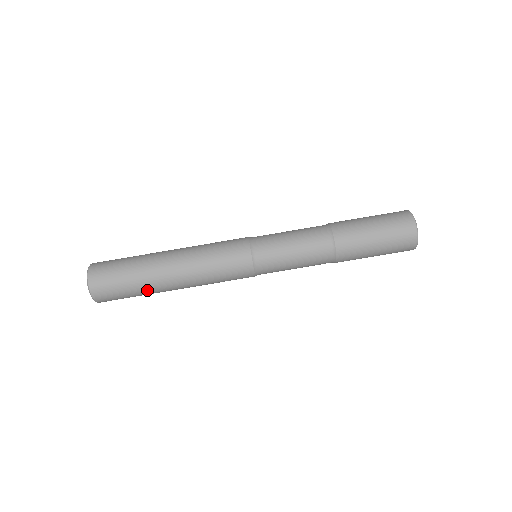
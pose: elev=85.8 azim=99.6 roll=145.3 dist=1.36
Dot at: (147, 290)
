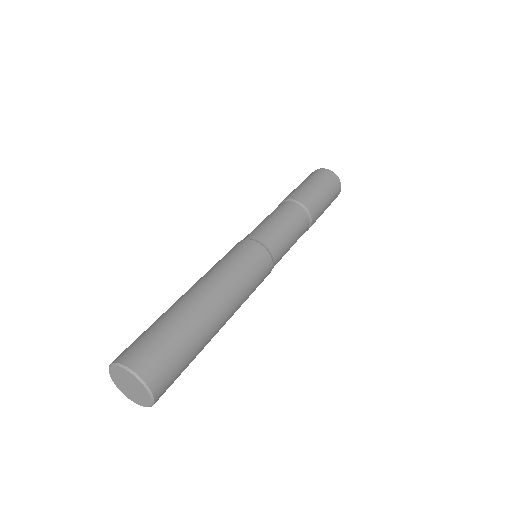
Dot at: (200, 338)
